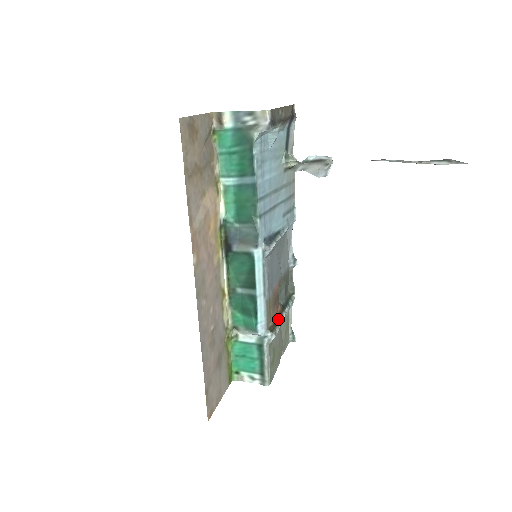
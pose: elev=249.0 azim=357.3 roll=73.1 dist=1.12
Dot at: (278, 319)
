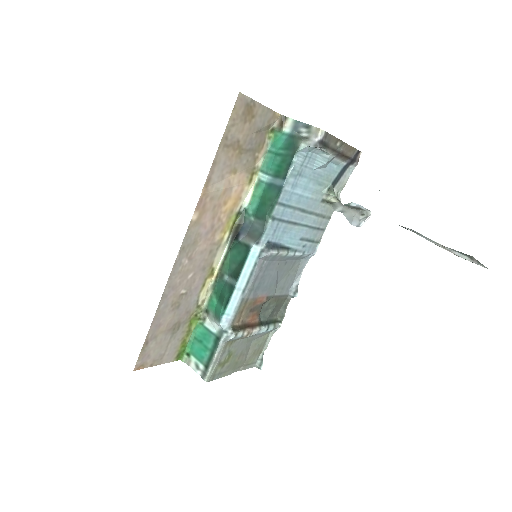
Dot at: (248, 327)
